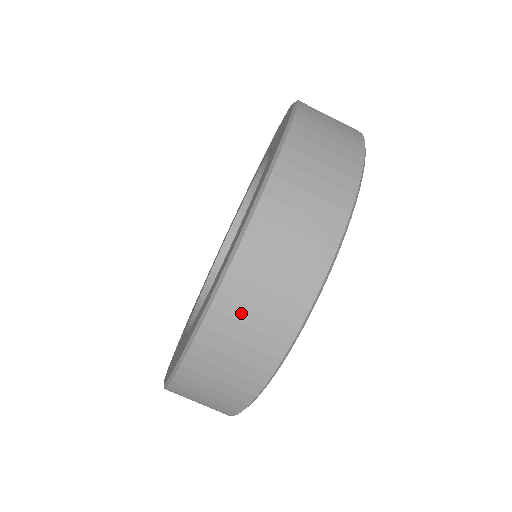
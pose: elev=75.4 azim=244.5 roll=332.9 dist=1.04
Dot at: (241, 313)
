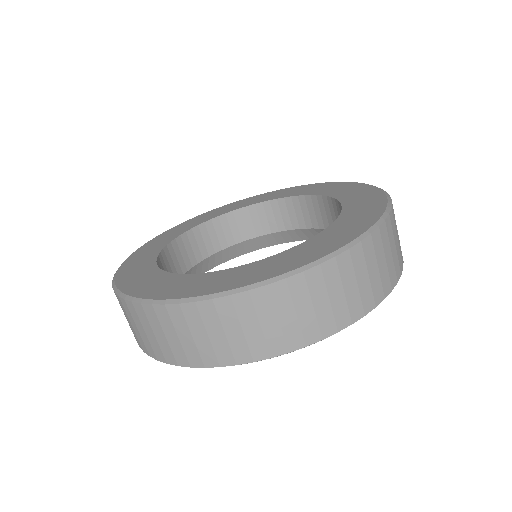
Dot at: (125, 313)
